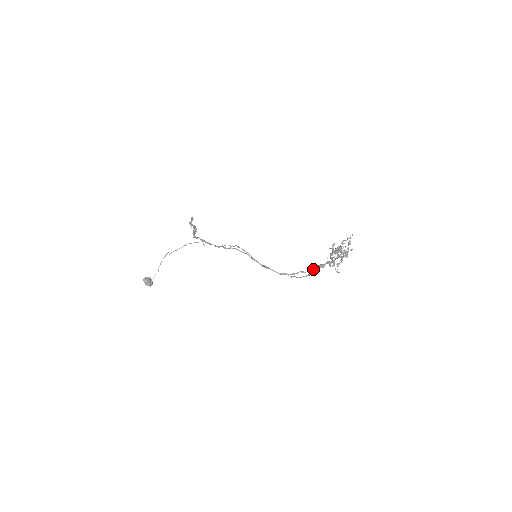
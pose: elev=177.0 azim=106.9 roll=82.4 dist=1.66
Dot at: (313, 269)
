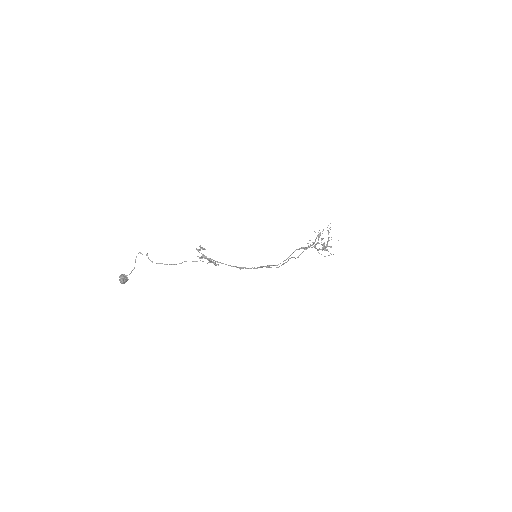
Dot at: occluded
